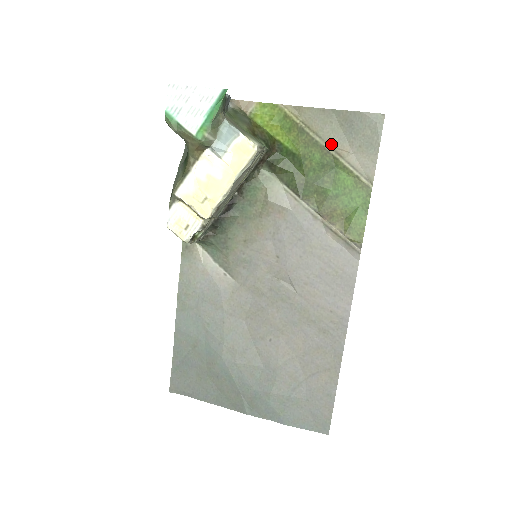
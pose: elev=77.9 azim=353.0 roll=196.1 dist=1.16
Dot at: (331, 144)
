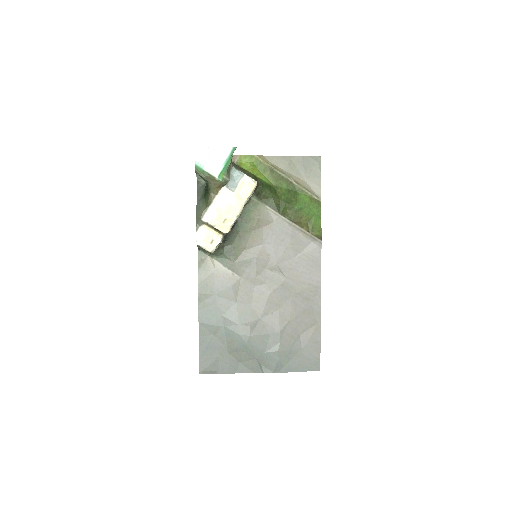
Dot at: (292, 177)
